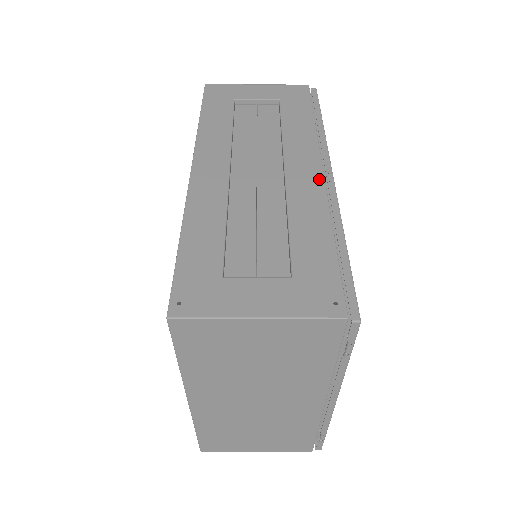
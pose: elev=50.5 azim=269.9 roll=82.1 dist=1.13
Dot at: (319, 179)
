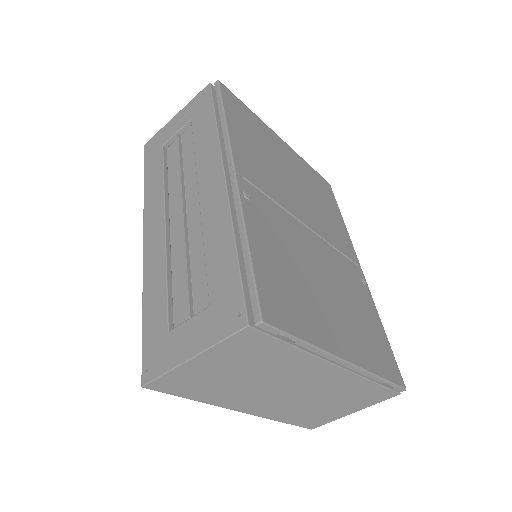
Dot at: (222, 188)
